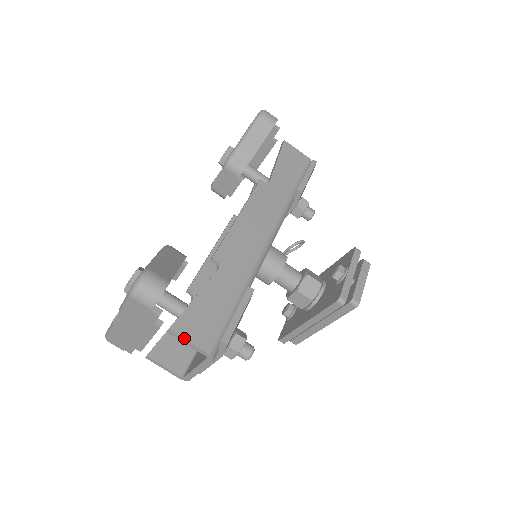
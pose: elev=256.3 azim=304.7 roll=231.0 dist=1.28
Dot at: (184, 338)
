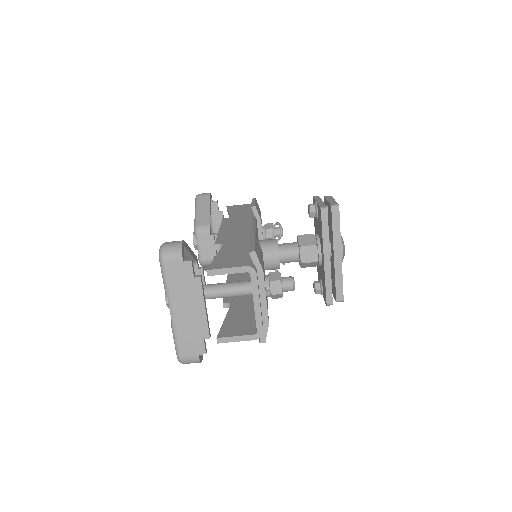
Dot at: (221, 268)
